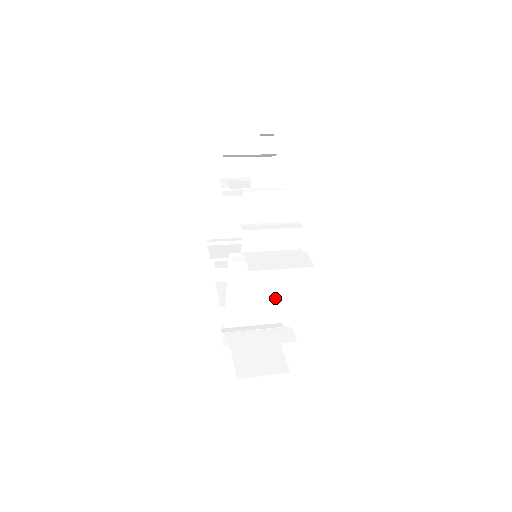
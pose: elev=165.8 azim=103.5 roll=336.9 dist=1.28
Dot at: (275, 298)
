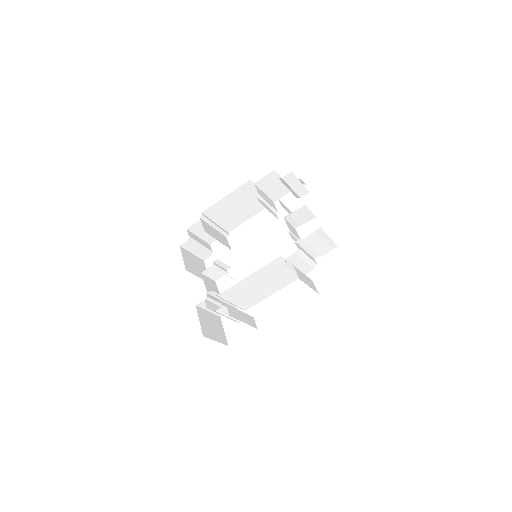
Dot at: (261, 293)
